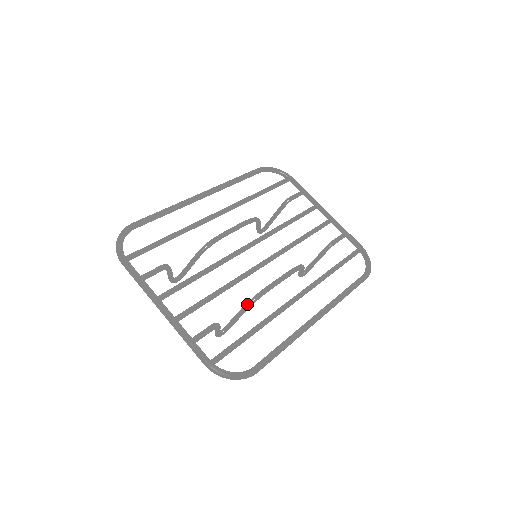
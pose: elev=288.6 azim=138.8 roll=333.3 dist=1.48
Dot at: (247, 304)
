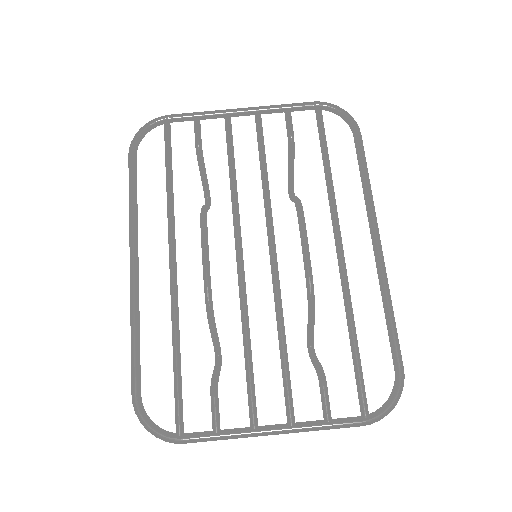
Dot at: (310, 313)
